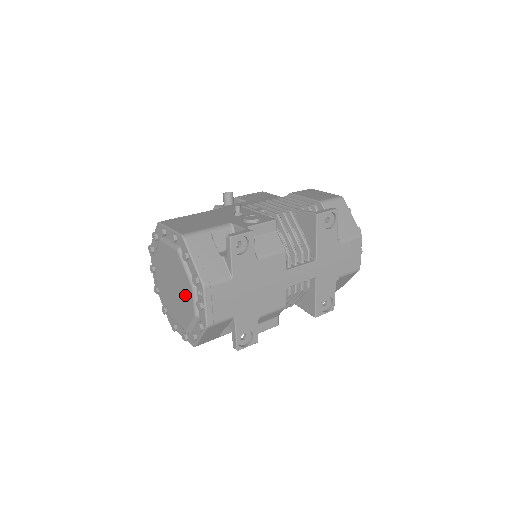
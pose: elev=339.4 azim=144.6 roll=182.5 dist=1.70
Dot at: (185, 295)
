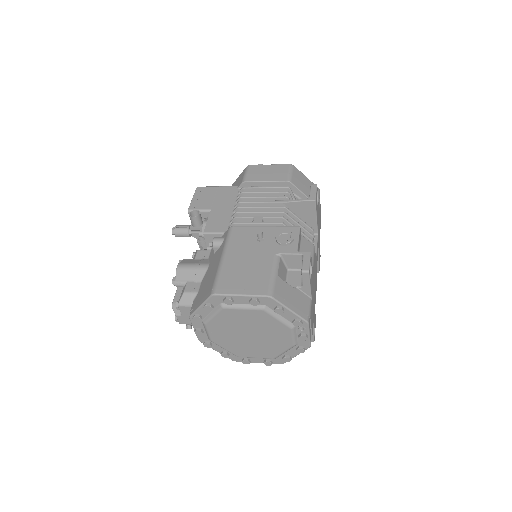
Dot at: (277, 337)
